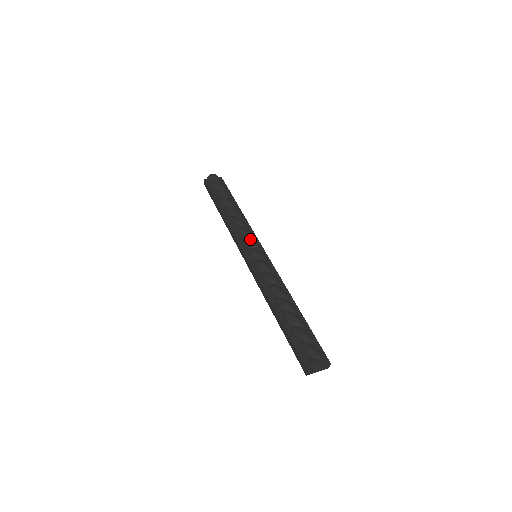
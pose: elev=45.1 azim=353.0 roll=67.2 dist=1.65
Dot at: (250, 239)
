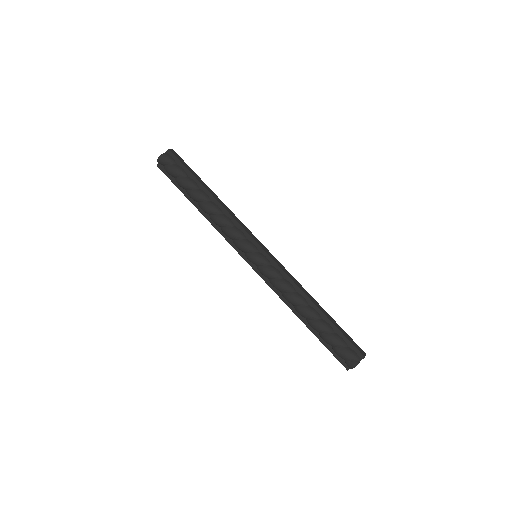
Dot at: (240, 245)
